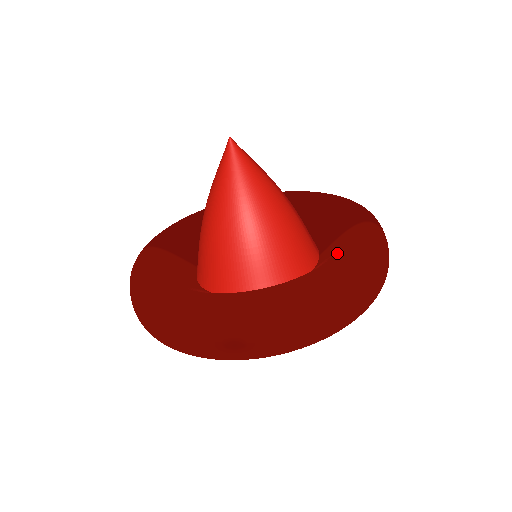
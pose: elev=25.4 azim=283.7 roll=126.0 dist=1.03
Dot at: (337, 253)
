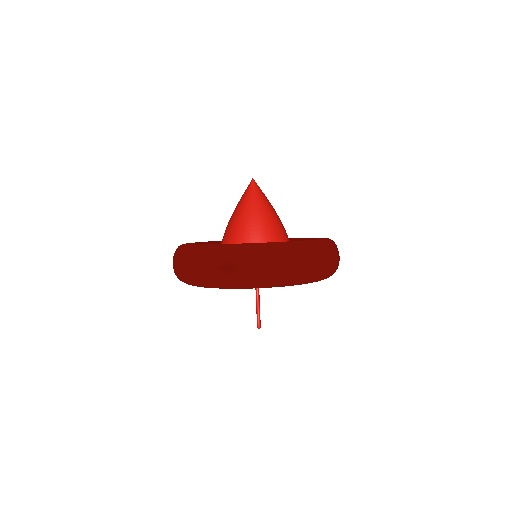
Dot at: occluded
